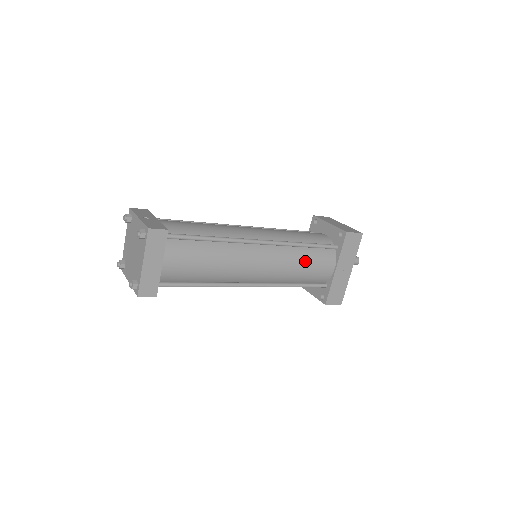
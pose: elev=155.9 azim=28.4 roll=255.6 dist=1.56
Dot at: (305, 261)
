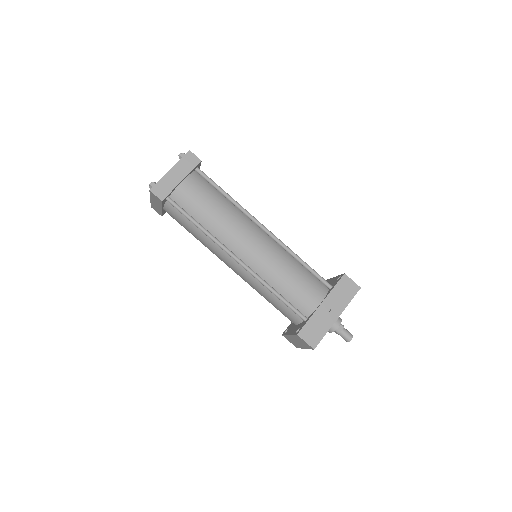
Dot at: (295, 273)
